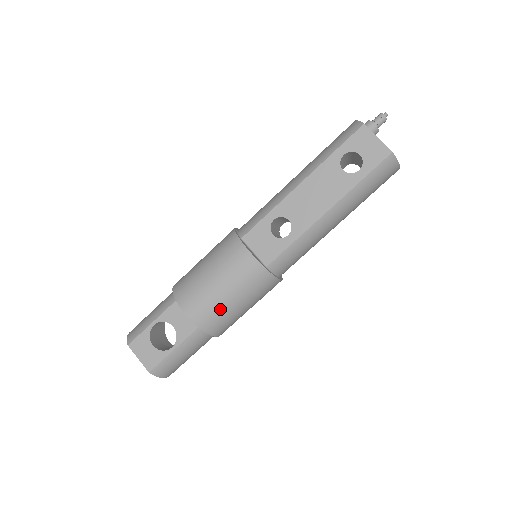
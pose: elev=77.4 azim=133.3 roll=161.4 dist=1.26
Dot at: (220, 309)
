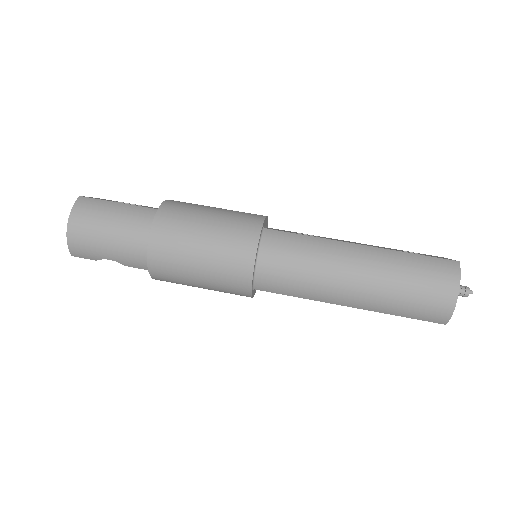
Dot at: (193, 211)
